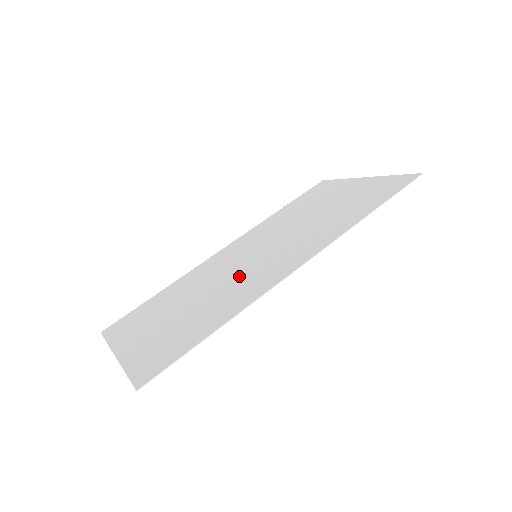
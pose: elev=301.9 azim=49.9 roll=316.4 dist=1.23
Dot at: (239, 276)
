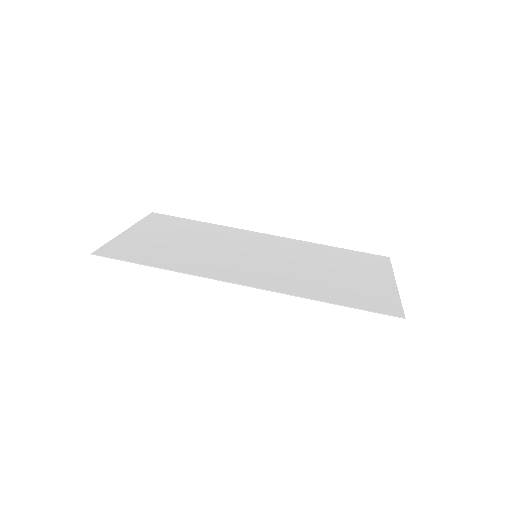
Dot at: (225, 256)
